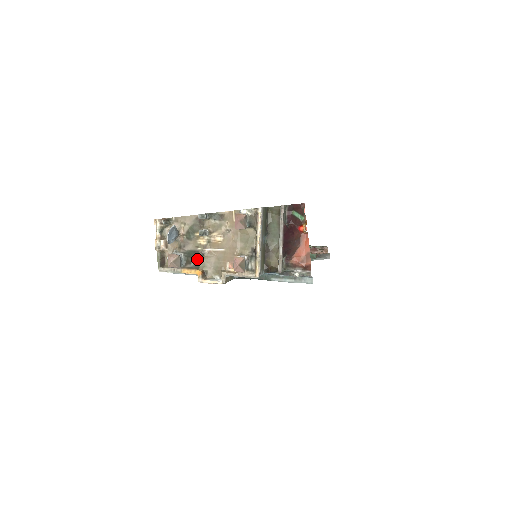
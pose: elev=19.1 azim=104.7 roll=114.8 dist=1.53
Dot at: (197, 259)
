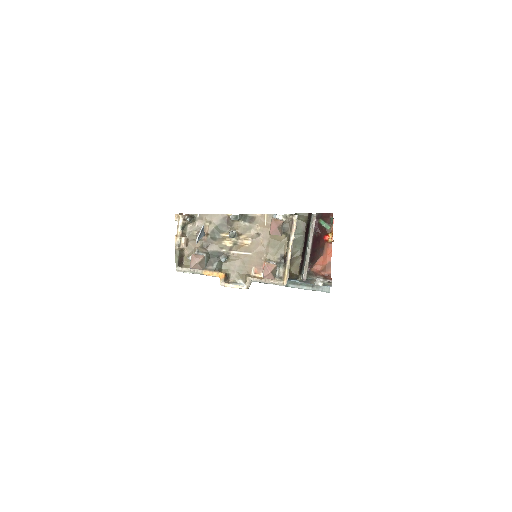
Dot at: (220, 261)
